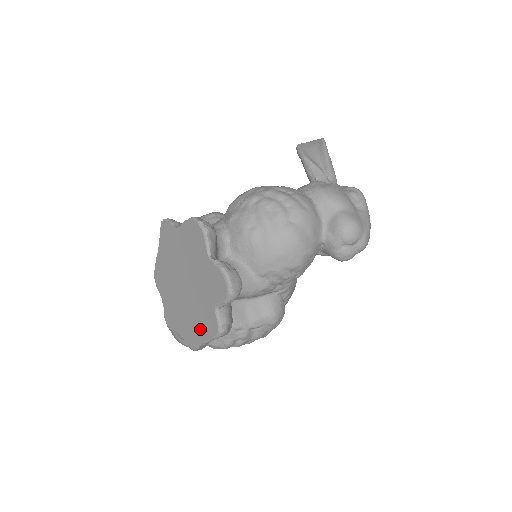
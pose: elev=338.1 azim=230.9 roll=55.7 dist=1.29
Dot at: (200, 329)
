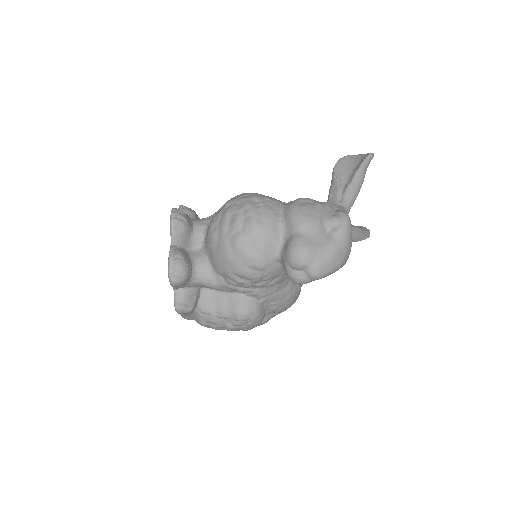
Dot at: occluded
